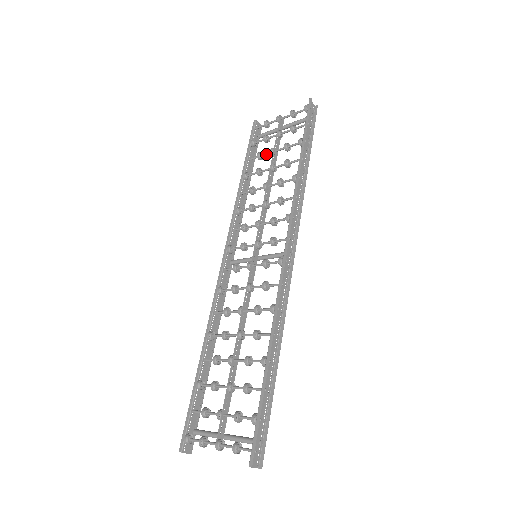
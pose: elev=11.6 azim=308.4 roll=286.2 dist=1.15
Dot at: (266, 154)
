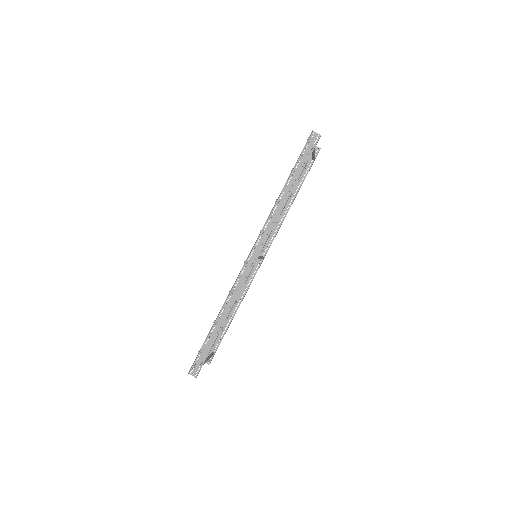
Dot at: occluded
